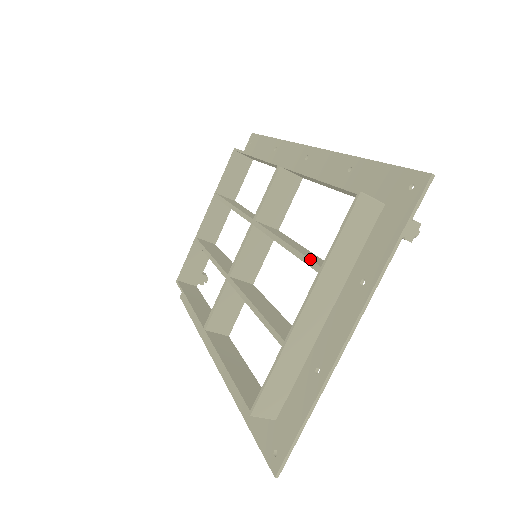
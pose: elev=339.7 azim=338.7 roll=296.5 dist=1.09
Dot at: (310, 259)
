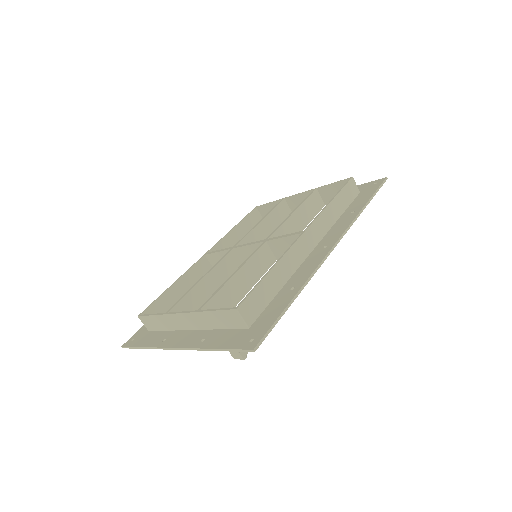
Dot at: (209, 300)
